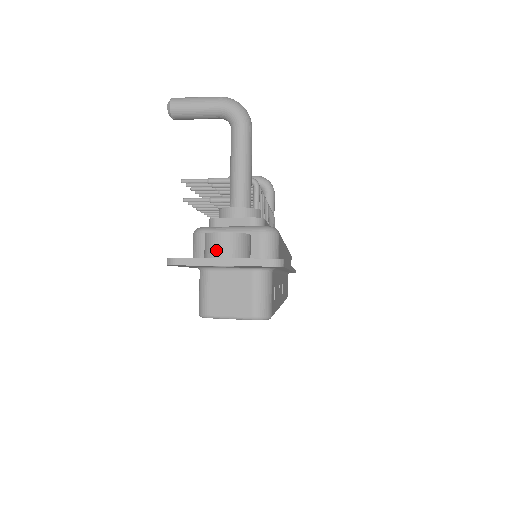
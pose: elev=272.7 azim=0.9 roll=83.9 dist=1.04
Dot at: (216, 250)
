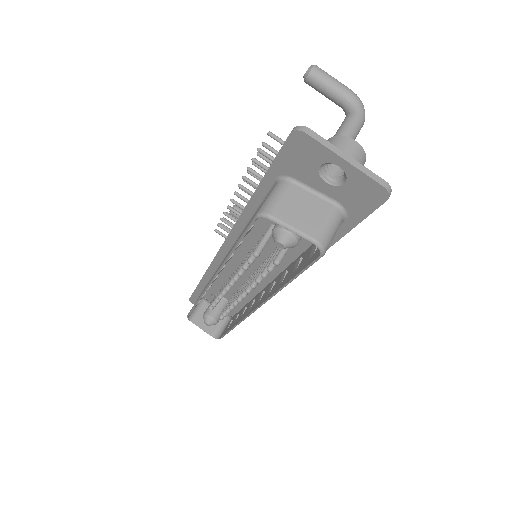
Dot at: (342, 148)
